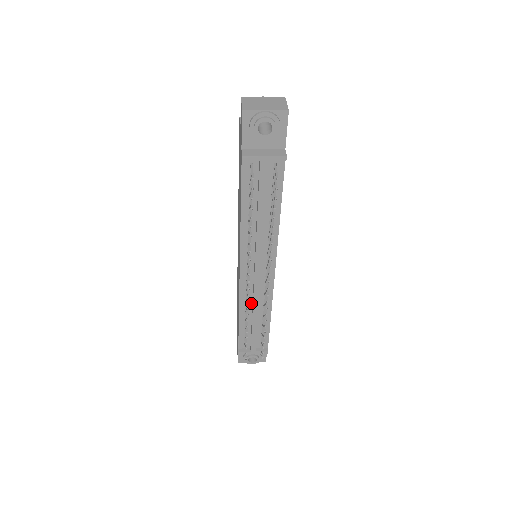
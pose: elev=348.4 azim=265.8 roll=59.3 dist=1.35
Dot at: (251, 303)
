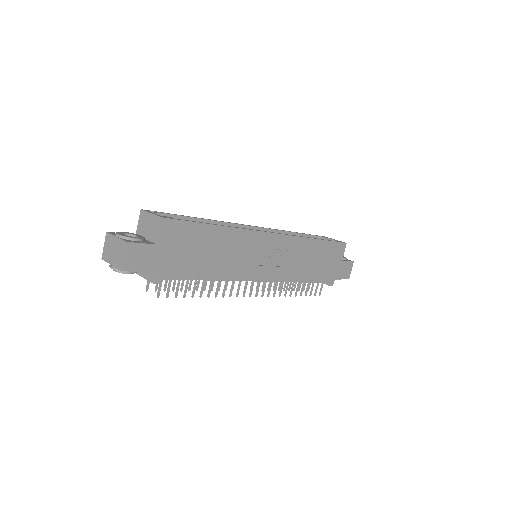
Dot at: occluded
